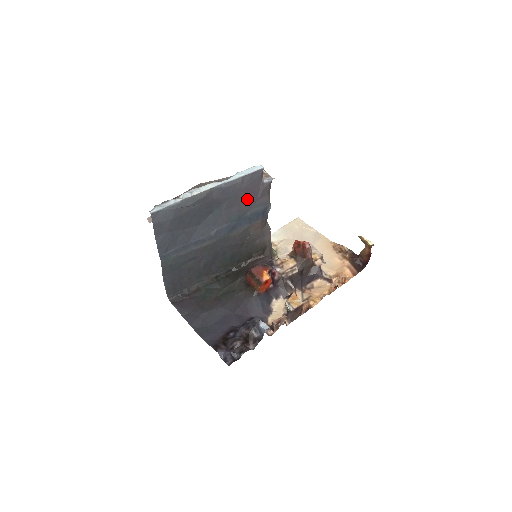
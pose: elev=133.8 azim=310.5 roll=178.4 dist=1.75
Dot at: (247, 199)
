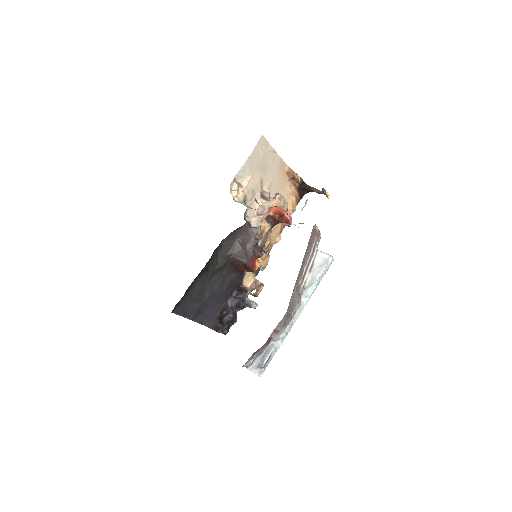
Dot at: occluded
